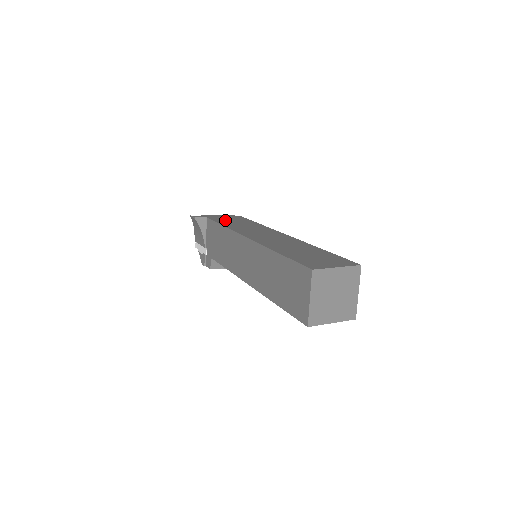
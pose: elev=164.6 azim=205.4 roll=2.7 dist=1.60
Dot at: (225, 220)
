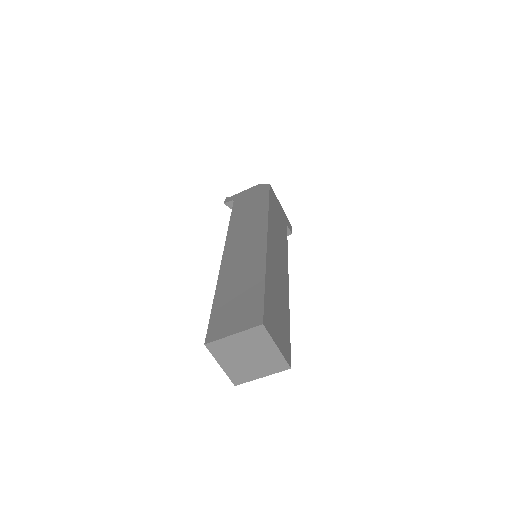
Dot at: (243, 204)
